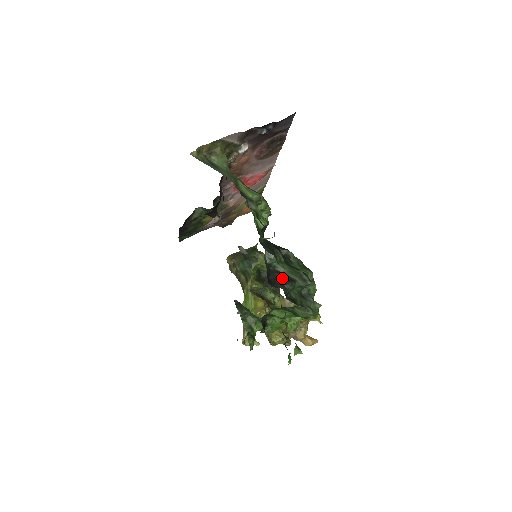
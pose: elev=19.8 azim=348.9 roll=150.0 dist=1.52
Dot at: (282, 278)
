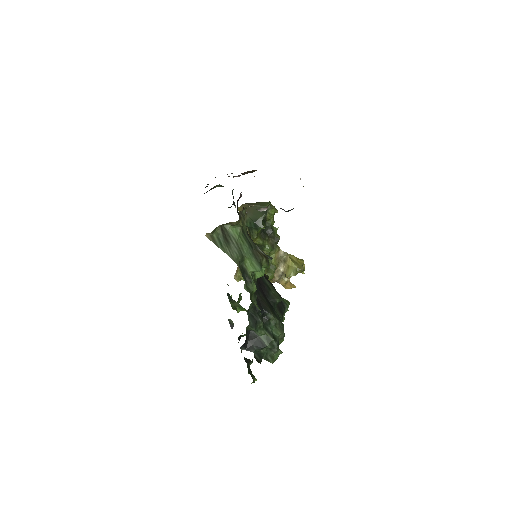
Dot at: (256, 342)
